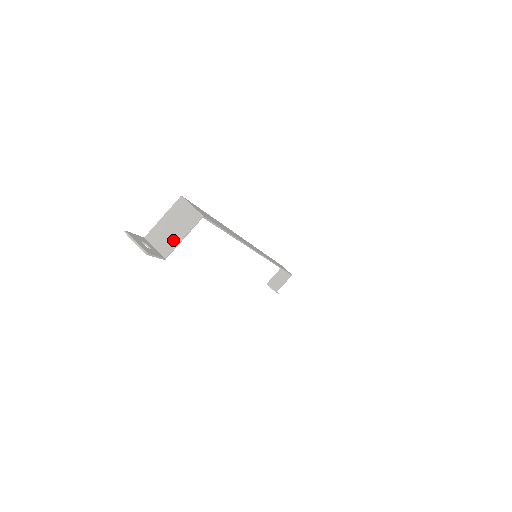
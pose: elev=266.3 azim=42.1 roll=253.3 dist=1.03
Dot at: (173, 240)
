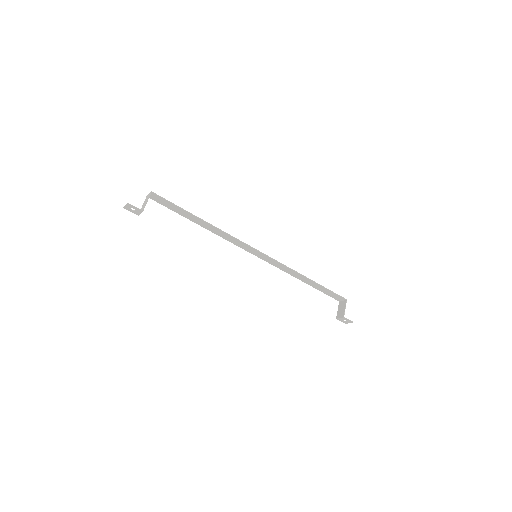
Dot at: (145, 205)
